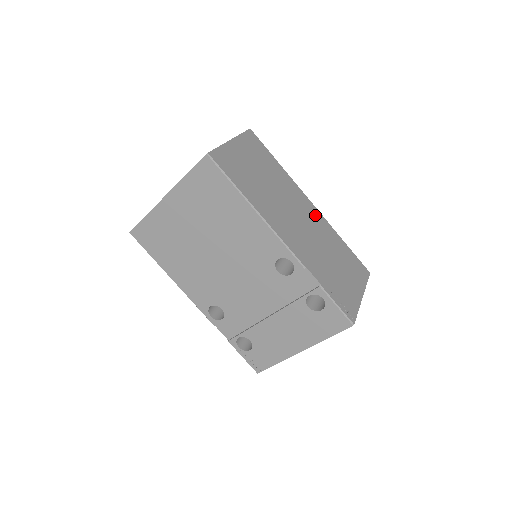
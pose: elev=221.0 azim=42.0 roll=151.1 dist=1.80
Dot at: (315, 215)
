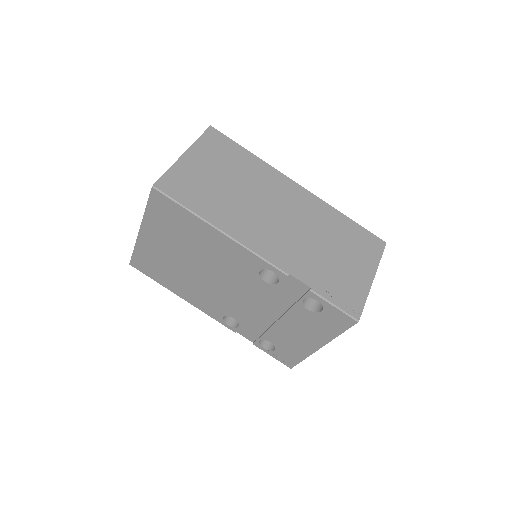
Dot at: (304, 199)
